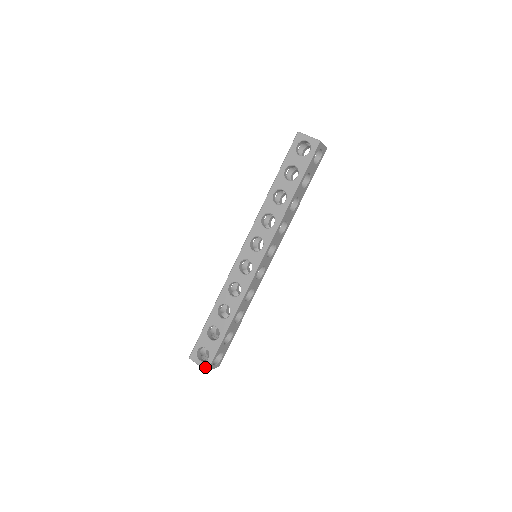
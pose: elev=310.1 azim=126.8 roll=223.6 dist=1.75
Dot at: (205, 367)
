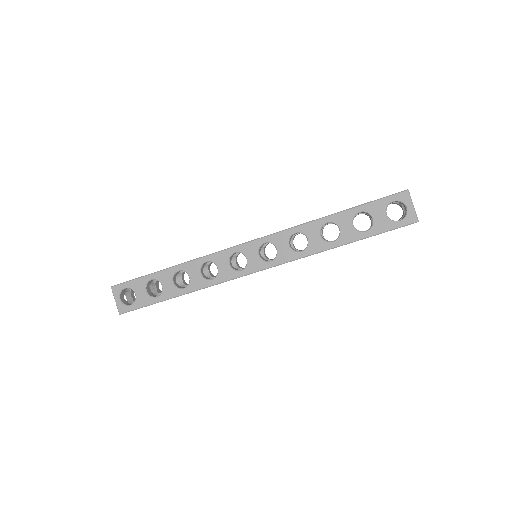
Dot at: (121, 310)
